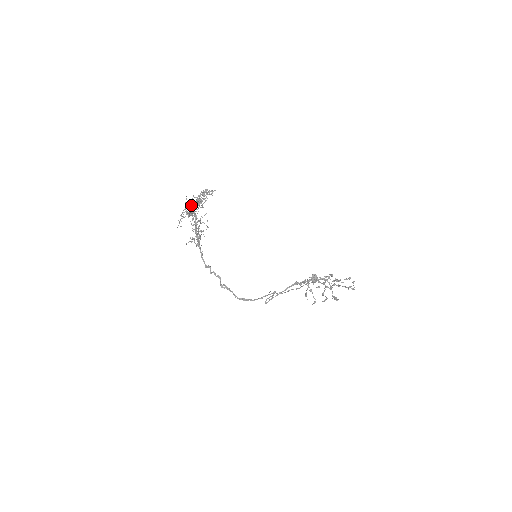
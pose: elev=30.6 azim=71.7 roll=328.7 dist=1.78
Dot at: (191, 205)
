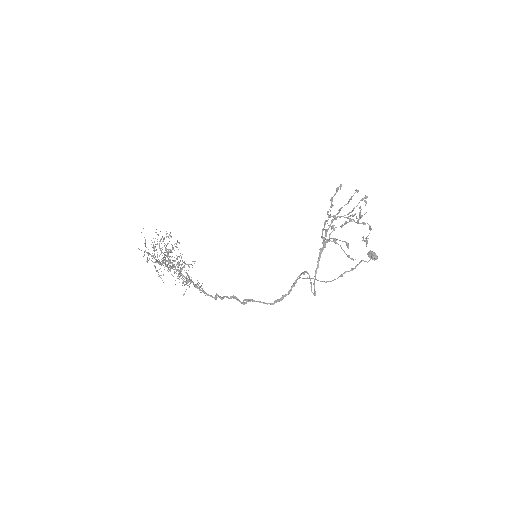
Dot at: (162, 260)
